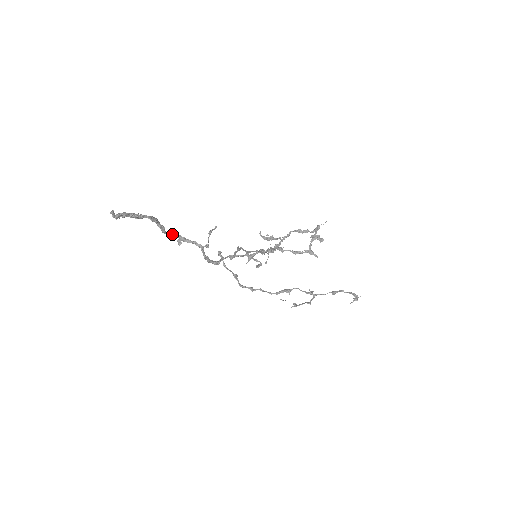
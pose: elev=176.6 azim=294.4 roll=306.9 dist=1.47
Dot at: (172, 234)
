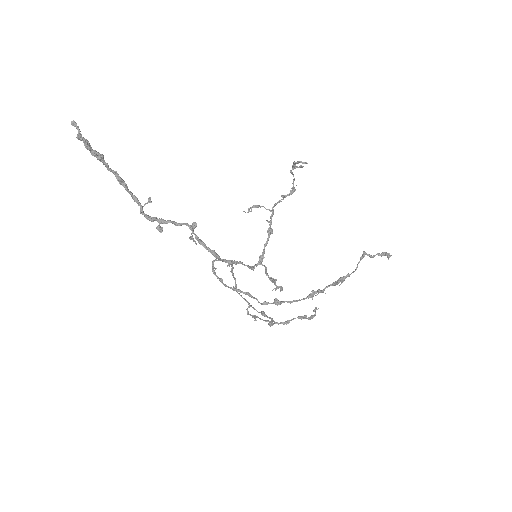
Dot at: (148, 198)
